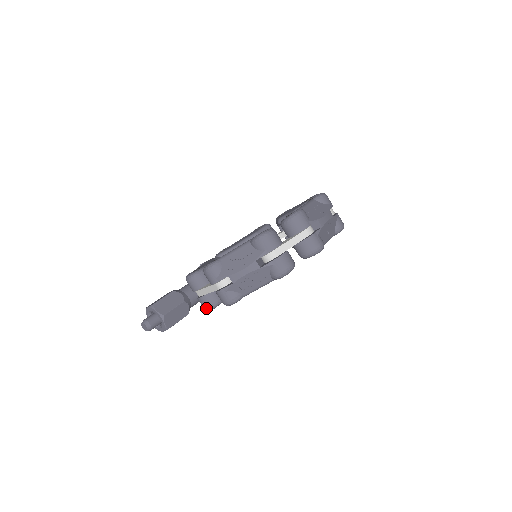
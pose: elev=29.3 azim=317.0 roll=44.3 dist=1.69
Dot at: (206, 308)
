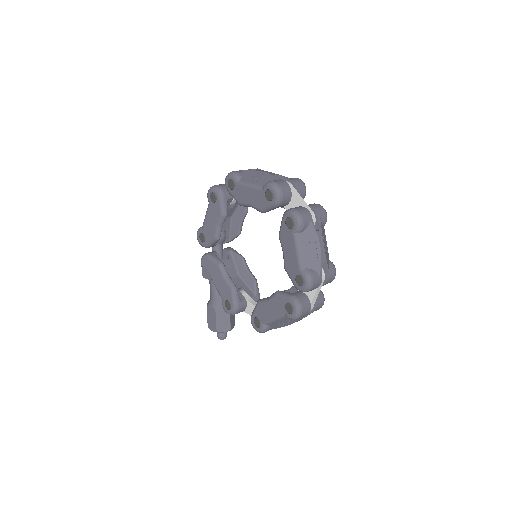
Dot at: occluded
